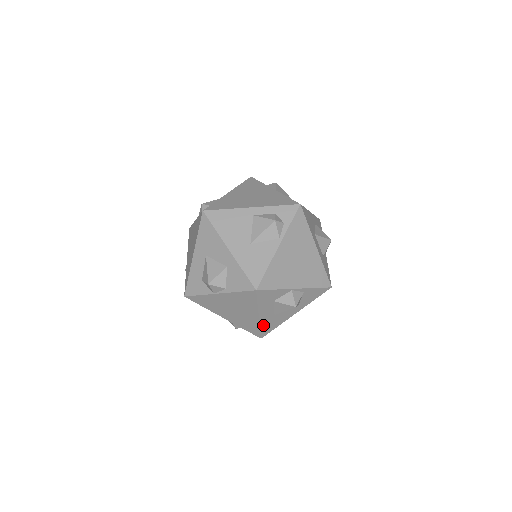
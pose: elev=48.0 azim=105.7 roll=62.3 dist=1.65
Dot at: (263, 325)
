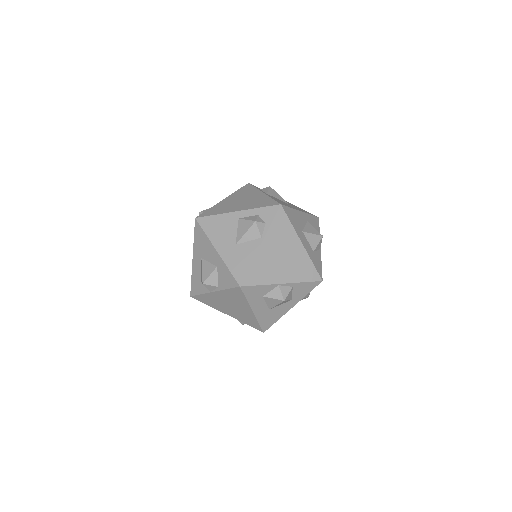
Dot at: (261, 320)
